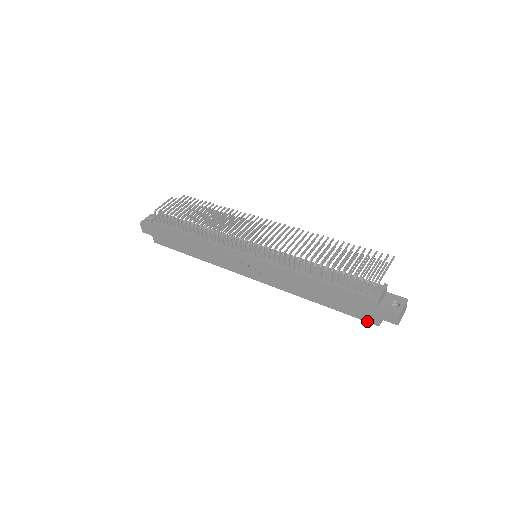
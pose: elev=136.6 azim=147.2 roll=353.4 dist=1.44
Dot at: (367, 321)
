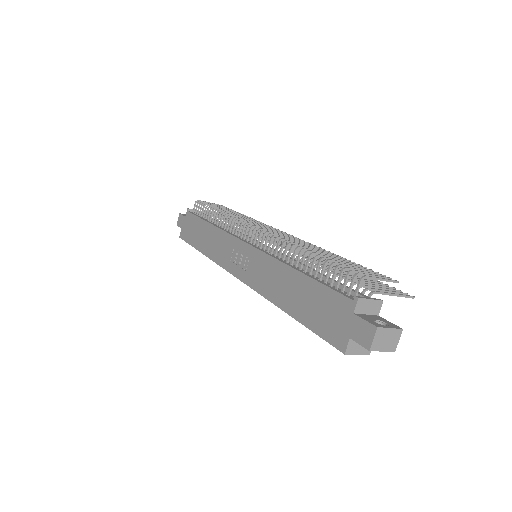
Dot at: (332, 344)
